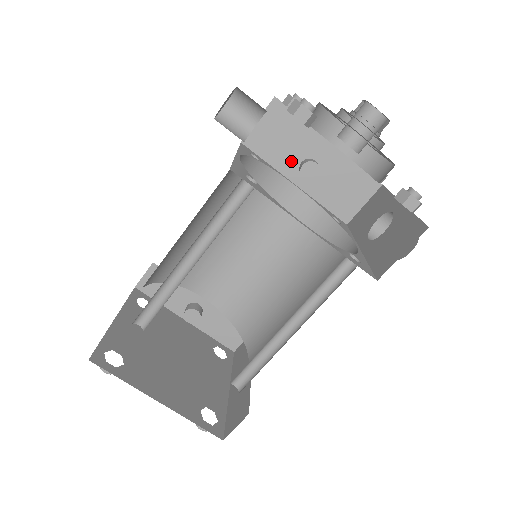
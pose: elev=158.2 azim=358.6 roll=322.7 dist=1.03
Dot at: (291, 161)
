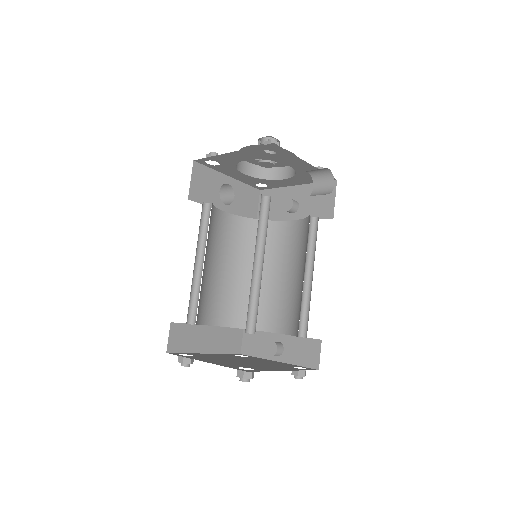
Dot at: (283, 211)
